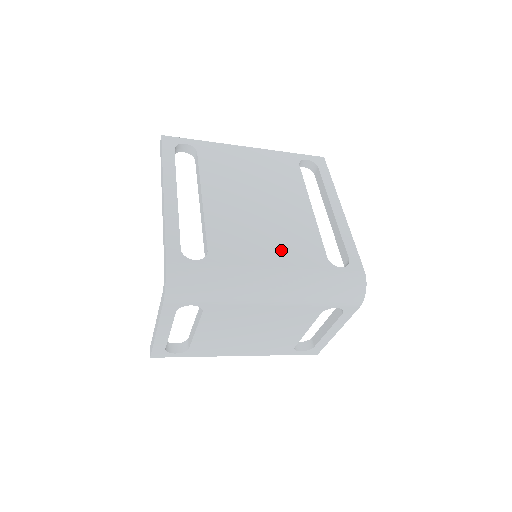
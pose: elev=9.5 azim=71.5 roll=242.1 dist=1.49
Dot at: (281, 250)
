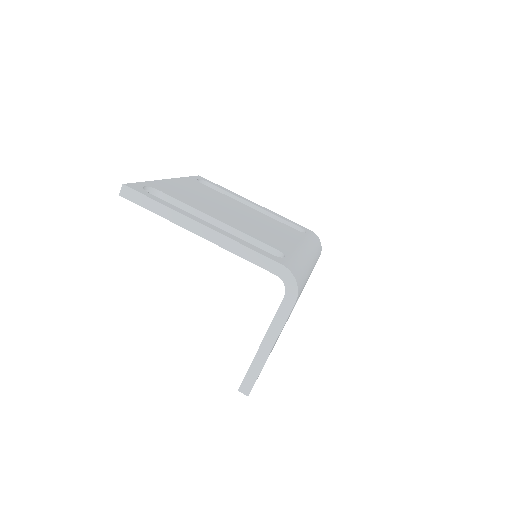
Dot at: (285, 234)
